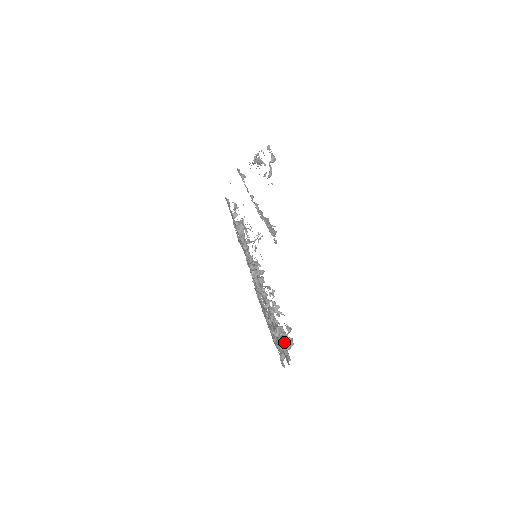
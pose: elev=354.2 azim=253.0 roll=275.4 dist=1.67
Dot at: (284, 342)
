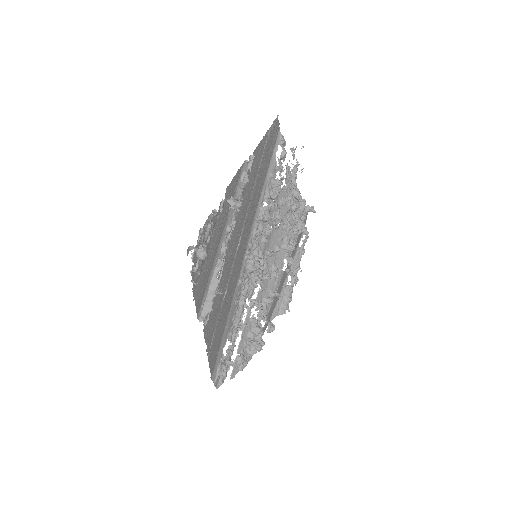
Dot at: (222, 372)
